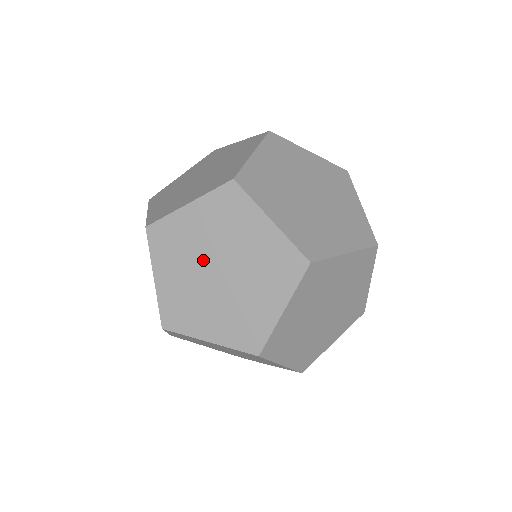
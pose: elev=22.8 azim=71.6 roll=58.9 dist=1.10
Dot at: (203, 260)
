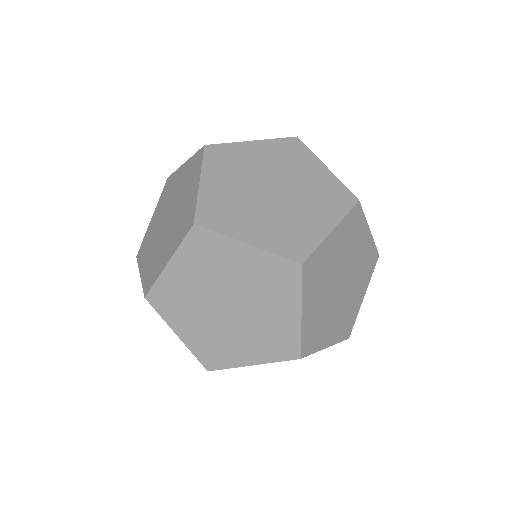
Dot at: (160, 227)
